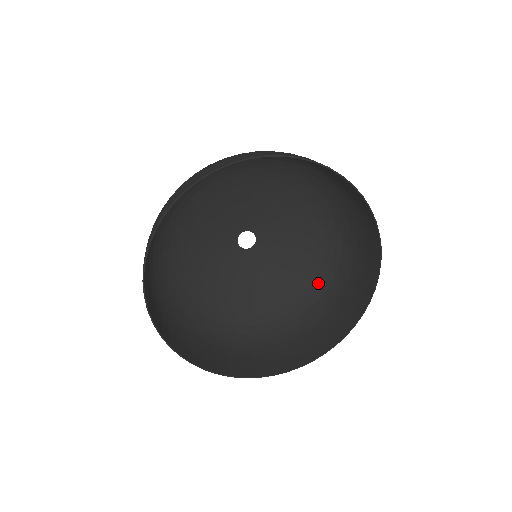
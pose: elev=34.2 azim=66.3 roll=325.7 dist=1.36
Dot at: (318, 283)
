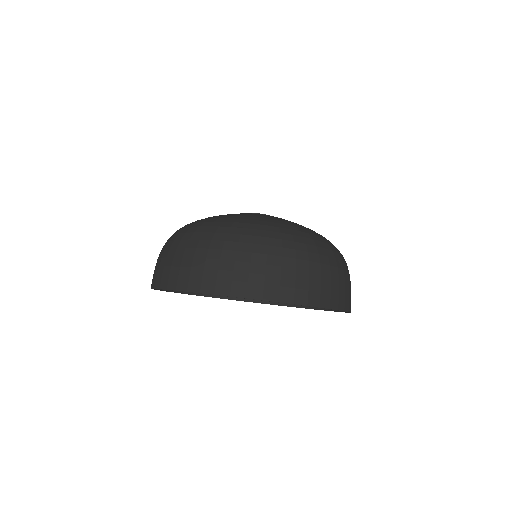
Dot at: occluded
